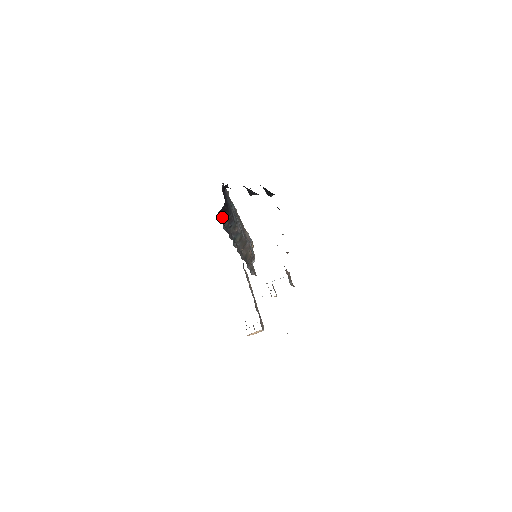
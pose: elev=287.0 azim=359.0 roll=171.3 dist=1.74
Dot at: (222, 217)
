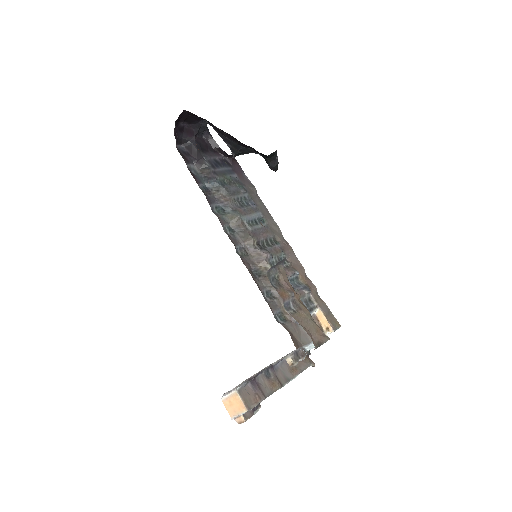
Dot at: (191, 157)
